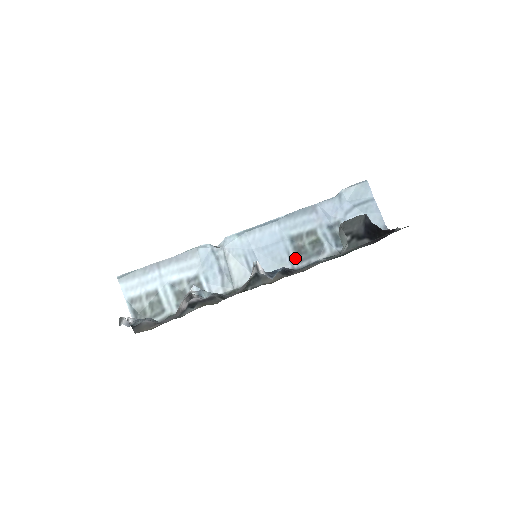
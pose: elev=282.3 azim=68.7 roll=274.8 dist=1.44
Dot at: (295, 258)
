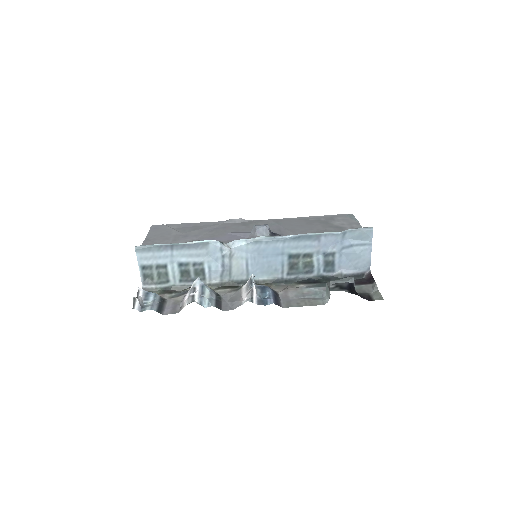
Dot at: (287, 271)
